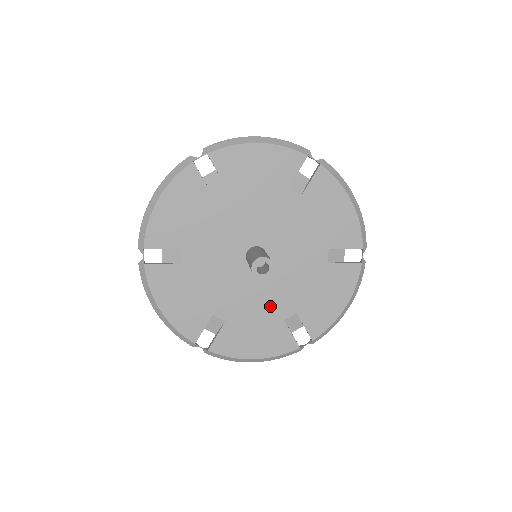
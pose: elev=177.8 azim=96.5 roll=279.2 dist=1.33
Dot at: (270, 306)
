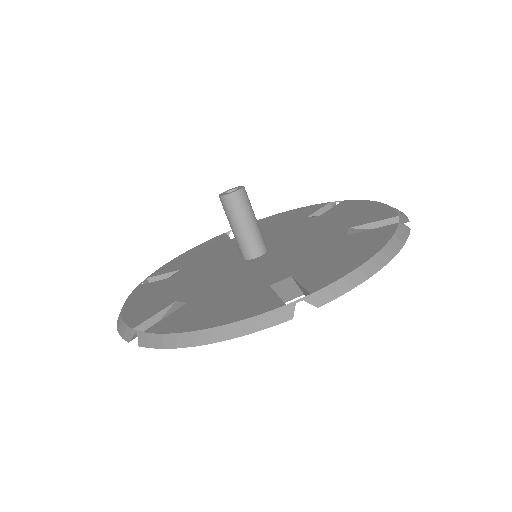
Dot at: (255, 280)
